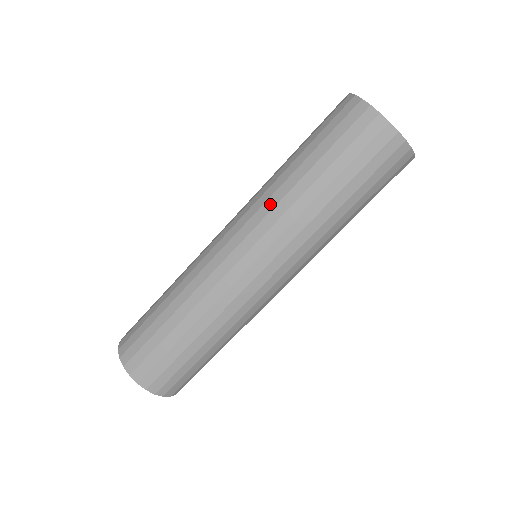
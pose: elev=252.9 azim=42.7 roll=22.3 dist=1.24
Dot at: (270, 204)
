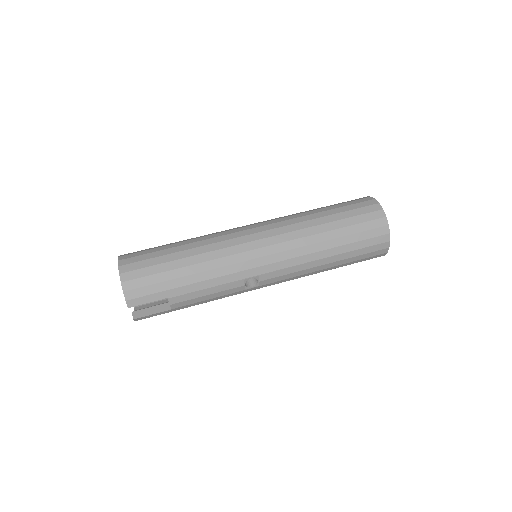
Dot at: occluded
